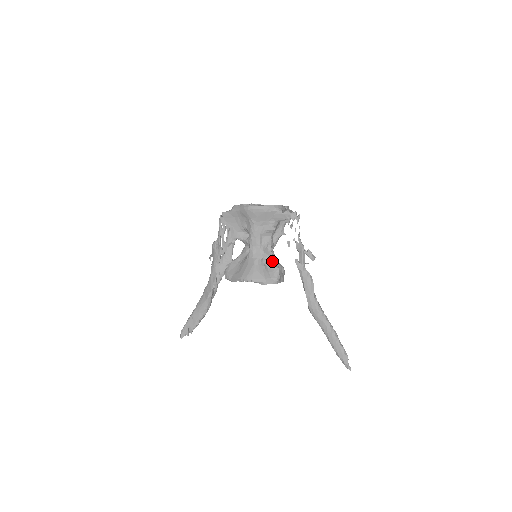
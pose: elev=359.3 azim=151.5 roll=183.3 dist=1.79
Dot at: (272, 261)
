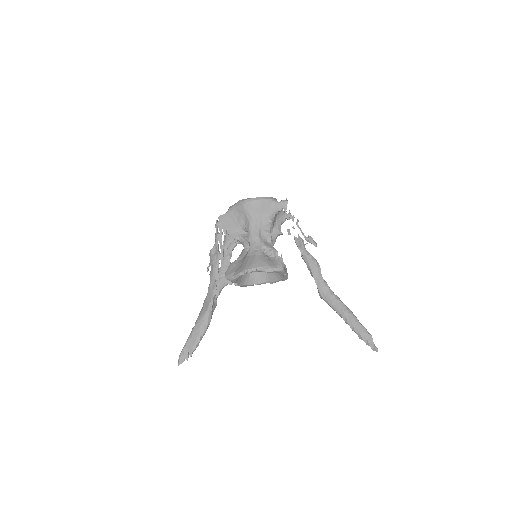
Dot at: (274, 251)
